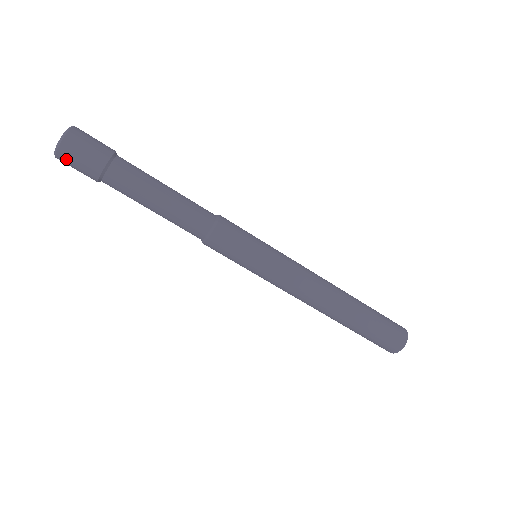
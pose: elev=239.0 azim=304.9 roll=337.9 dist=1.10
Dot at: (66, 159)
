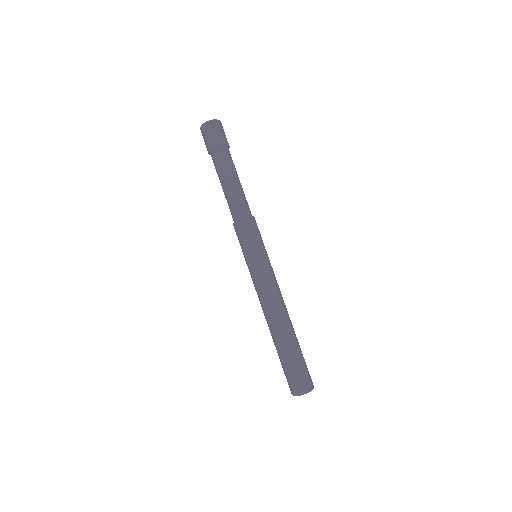
Dot at: (202, 134)
